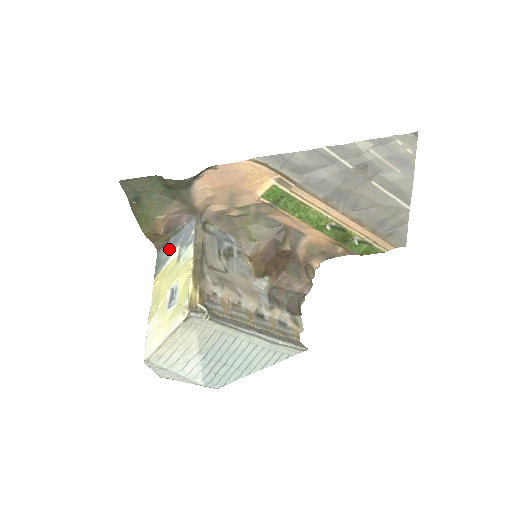
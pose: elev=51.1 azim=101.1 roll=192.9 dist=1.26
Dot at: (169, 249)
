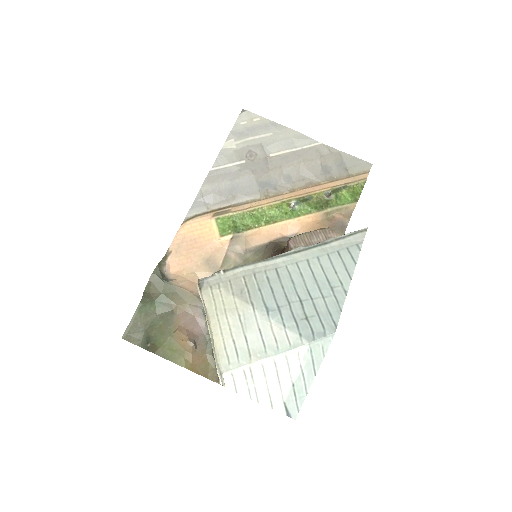
Dot at: occluded
